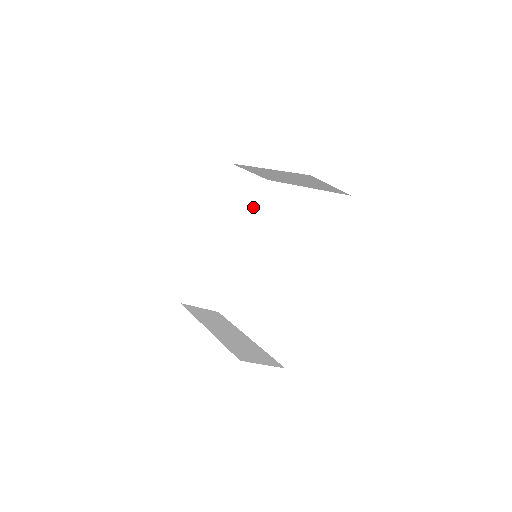
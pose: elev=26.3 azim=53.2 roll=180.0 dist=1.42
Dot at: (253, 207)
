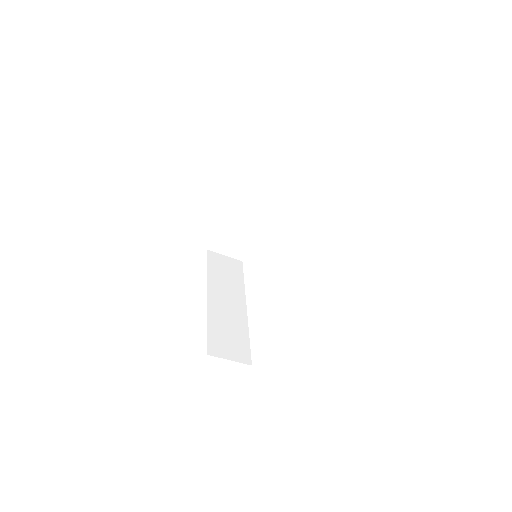
Dot at: (240, 279)
